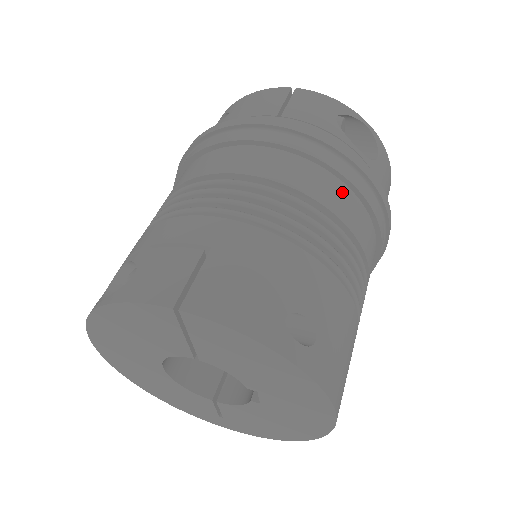
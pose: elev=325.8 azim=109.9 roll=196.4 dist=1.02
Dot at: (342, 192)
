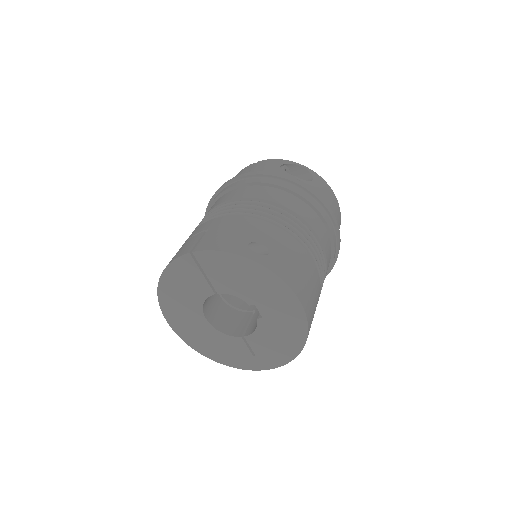
Dot at: (284, 195)
